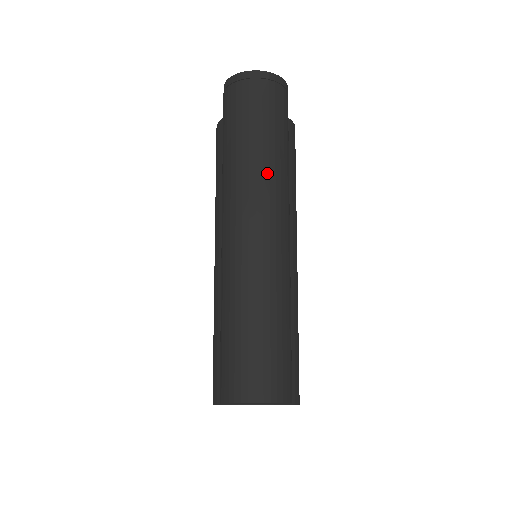
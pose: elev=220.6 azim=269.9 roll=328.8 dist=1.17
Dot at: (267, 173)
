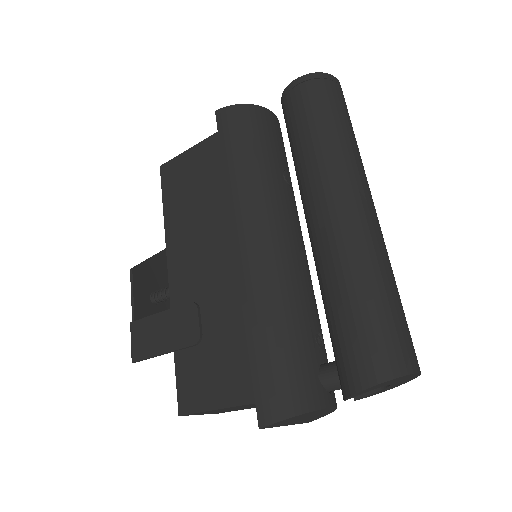
Dot at: (363, 166)
